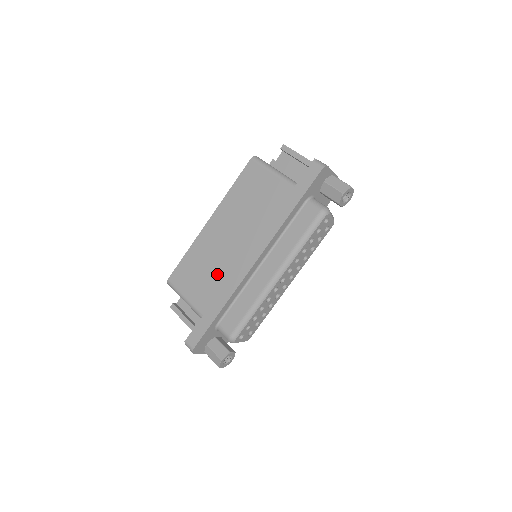
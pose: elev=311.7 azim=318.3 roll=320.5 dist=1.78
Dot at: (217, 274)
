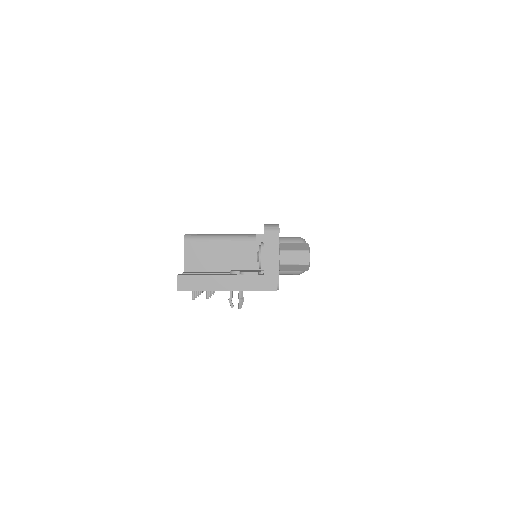
Dot at: occluded
